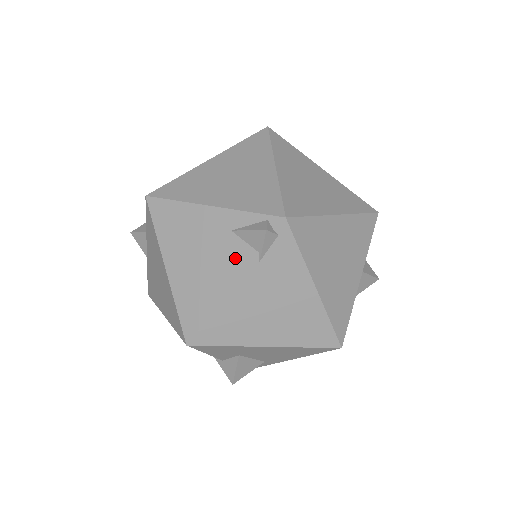
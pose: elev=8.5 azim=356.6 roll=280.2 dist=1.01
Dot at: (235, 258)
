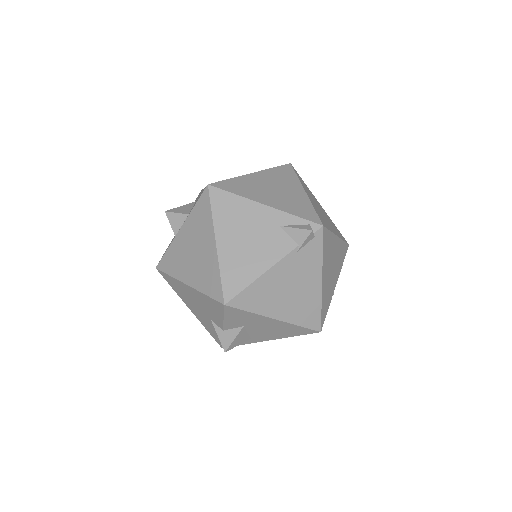
Dot at: (279, 246)
